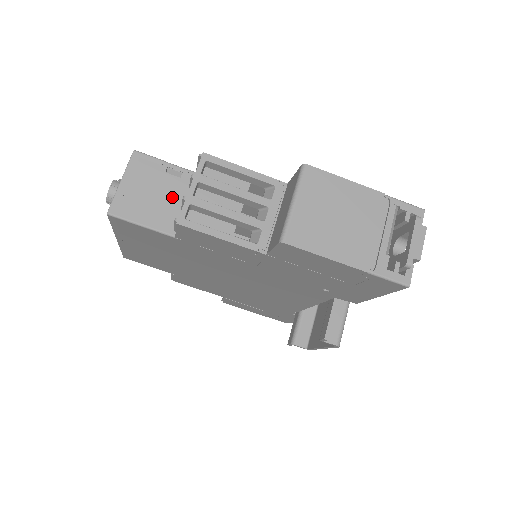
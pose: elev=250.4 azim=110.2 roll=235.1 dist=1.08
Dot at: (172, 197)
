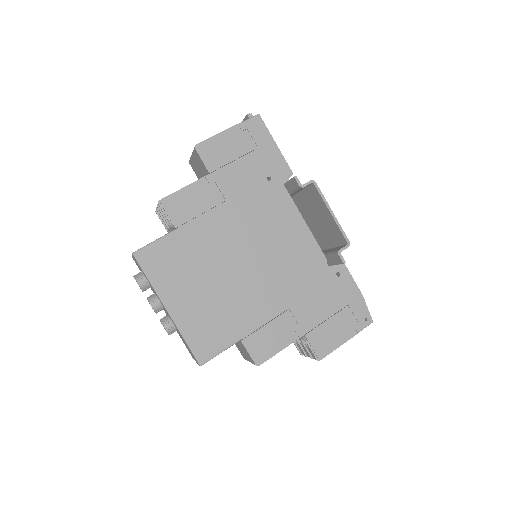
Dot at: occluded
